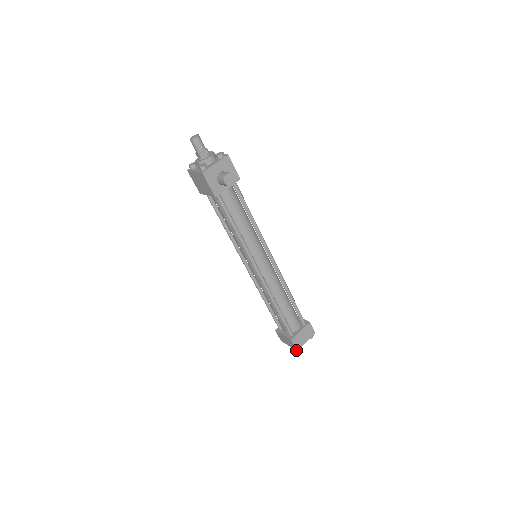
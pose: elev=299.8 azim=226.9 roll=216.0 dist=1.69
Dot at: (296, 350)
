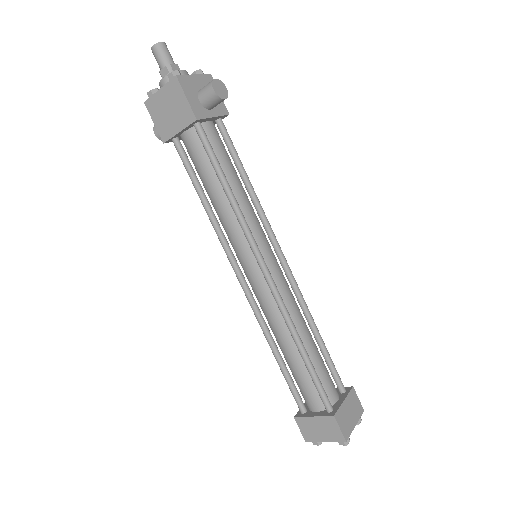
Dot at: (344, 441)
